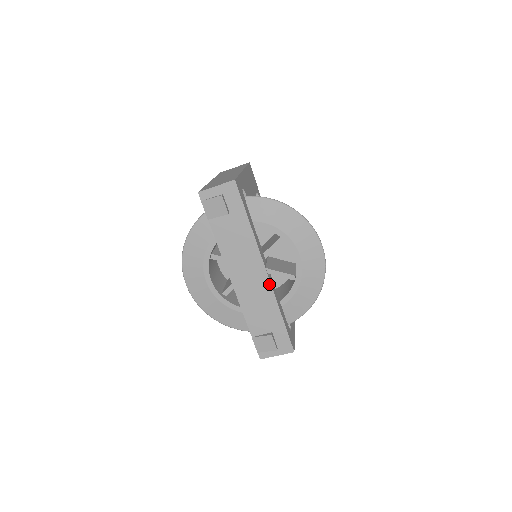
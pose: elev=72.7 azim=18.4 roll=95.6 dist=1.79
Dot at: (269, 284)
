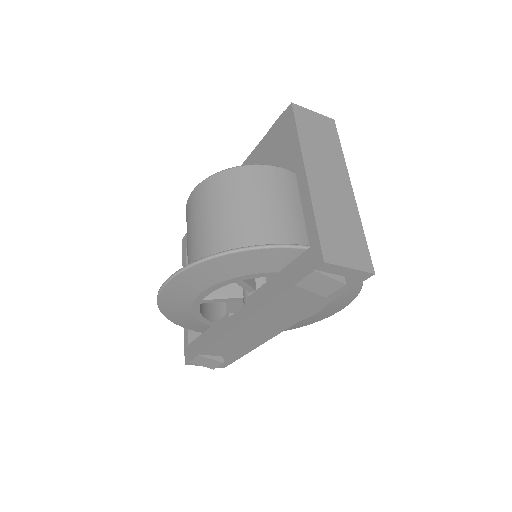
Dot at: (272, 337)
